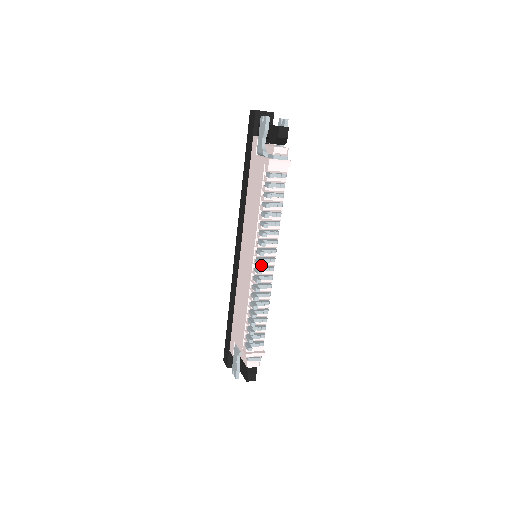
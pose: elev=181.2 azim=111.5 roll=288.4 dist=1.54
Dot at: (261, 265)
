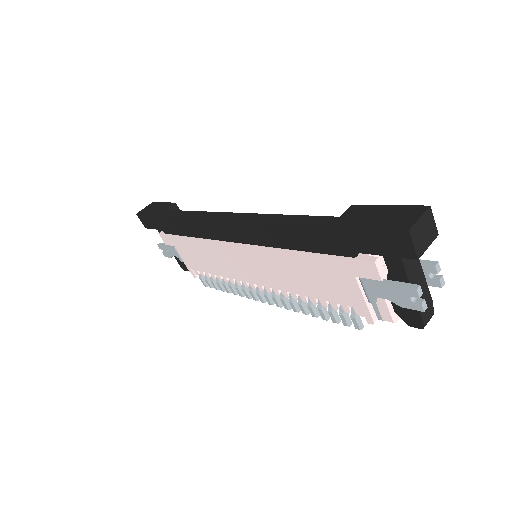
Dot at: occluded
